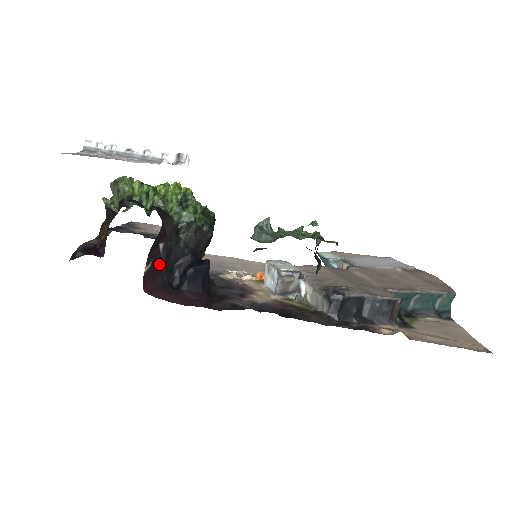
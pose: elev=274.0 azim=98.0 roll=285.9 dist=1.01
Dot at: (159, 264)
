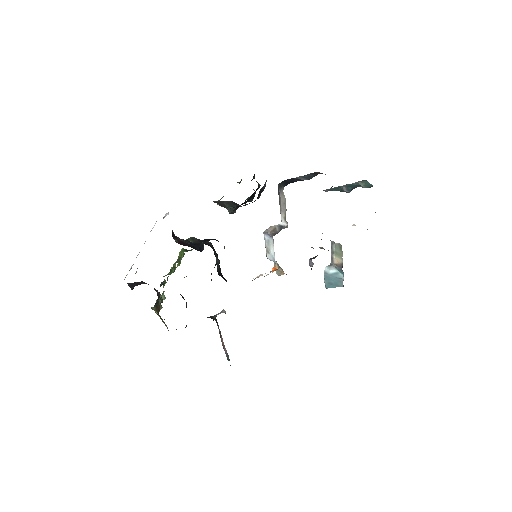
Dot at: (184, 243)
